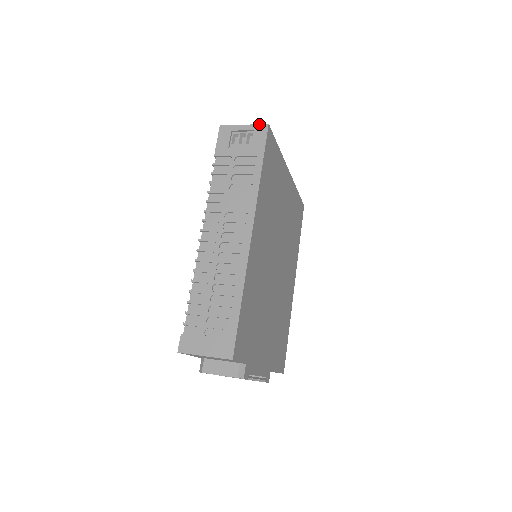
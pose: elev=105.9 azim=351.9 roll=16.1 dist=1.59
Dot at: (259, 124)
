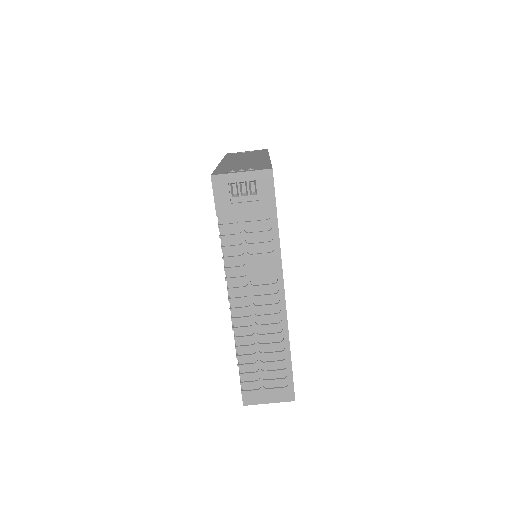
Dot at: (261, 170)
